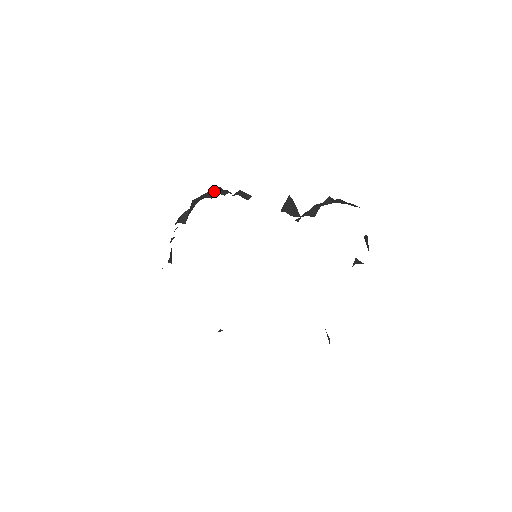
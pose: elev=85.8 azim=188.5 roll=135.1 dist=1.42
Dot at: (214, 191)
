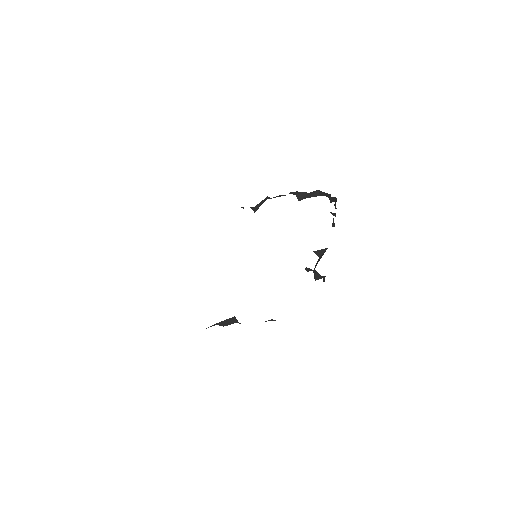
Dot at: (333, 198)
